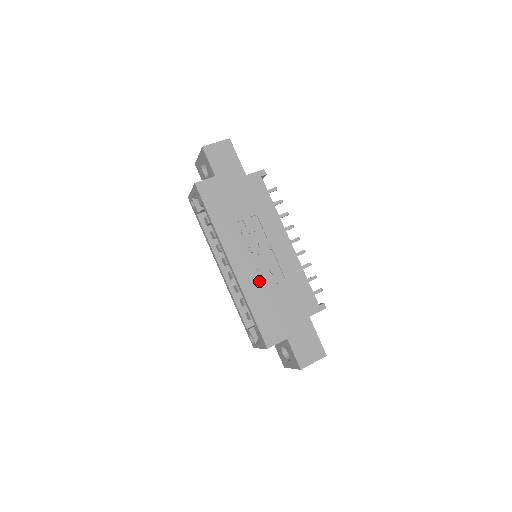
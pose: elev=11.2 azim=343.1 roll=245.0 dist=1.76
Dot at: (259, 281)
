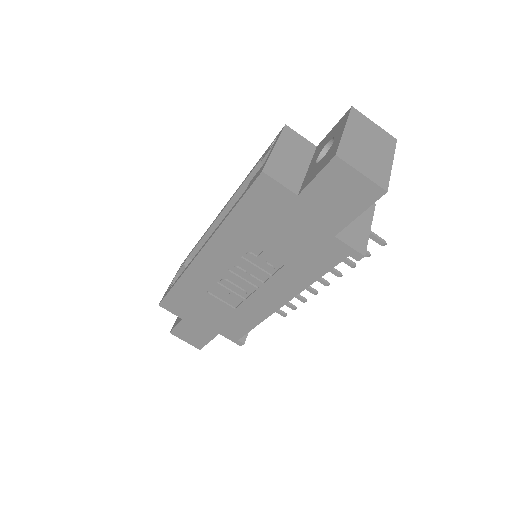
Dot at: (209, 285)
